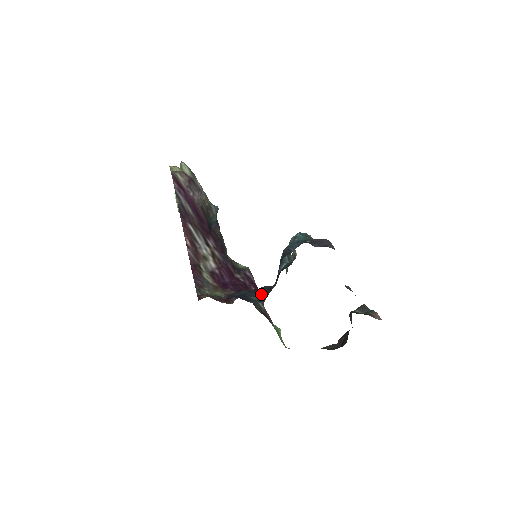
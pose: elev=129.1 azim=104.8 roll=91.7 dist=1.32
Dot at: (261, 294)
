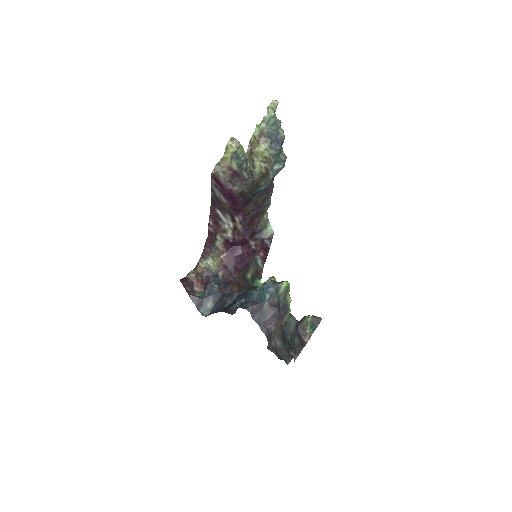
Dot at: (217, 303)
